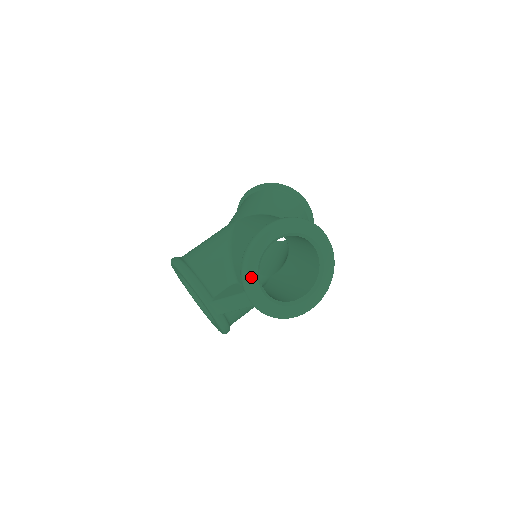
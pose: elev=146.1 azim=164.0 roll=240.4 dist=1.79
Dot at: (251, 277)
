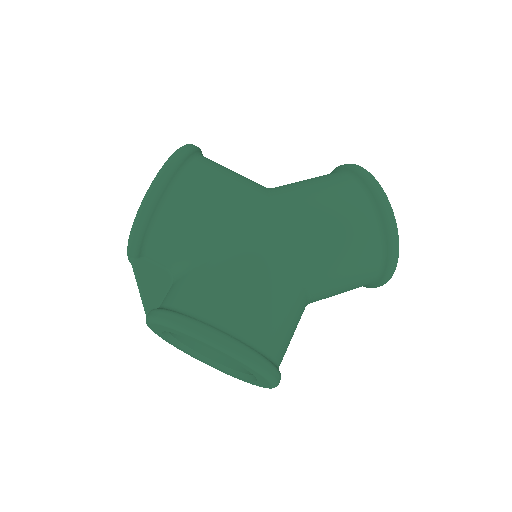
Dot at: (158, 326)
